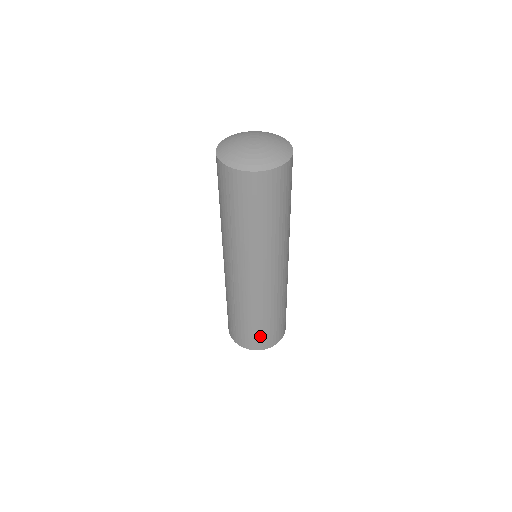
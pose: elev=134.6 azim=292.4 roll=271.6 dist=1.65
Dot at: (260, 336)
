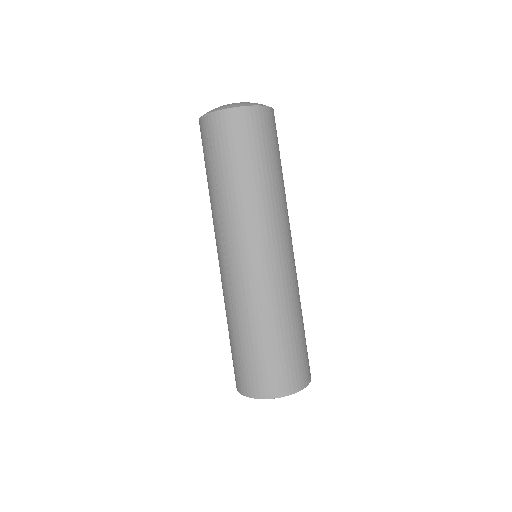
Dot at: (272, 368)
